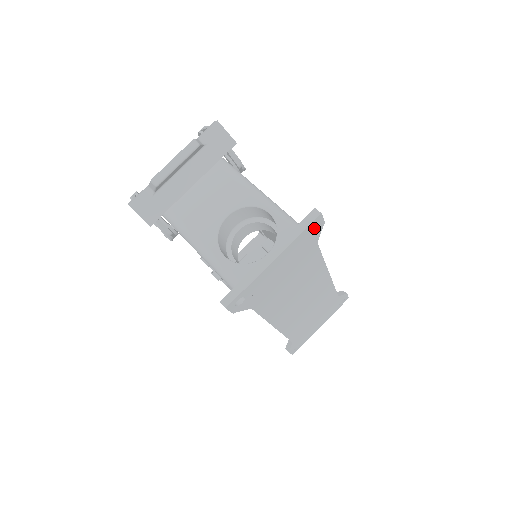
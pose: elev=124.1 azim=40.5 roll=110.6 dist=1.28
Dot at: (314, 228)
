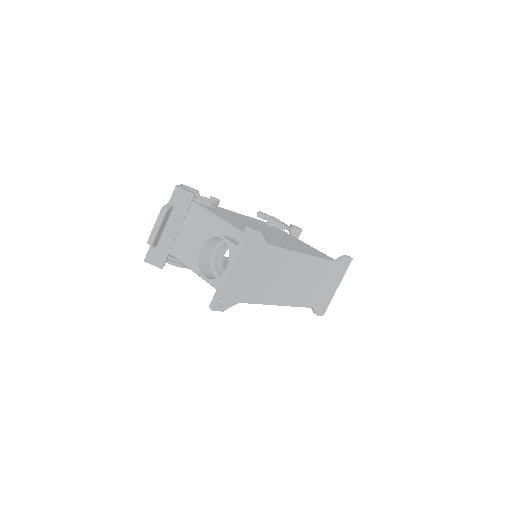
Dot at: (254, 238)
